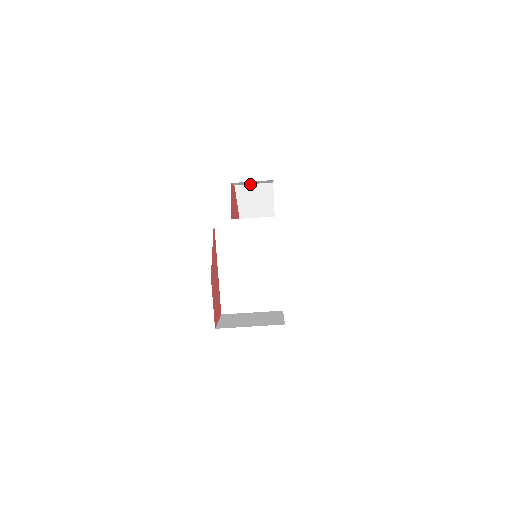
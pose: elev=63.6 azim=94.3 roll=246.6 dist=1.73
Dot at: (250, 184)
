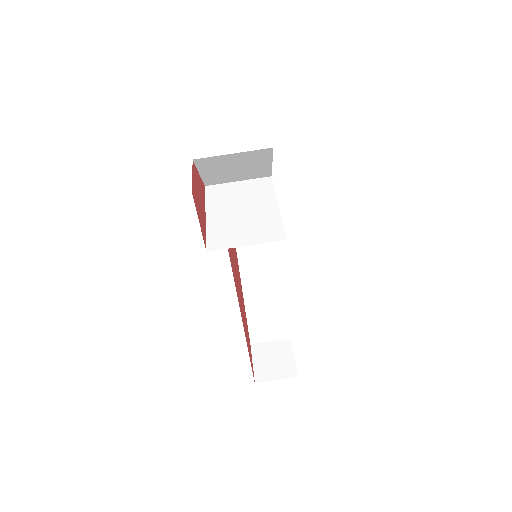
Dot at: occluded
